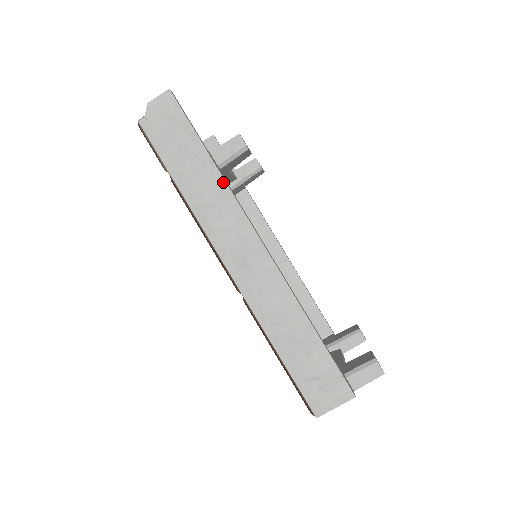
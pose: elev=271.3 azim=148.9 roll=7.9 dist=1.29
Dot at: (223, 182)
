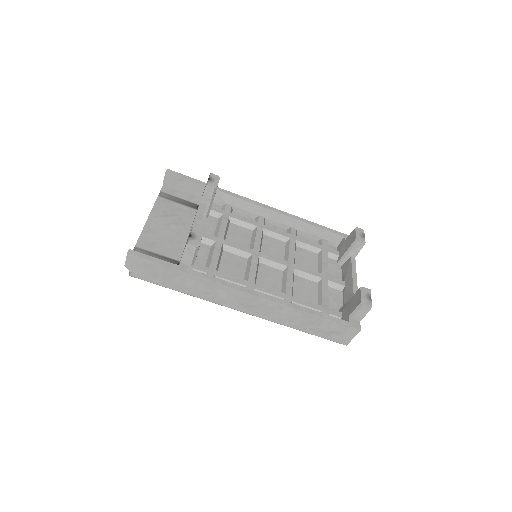
Dot at: (202, 279)
